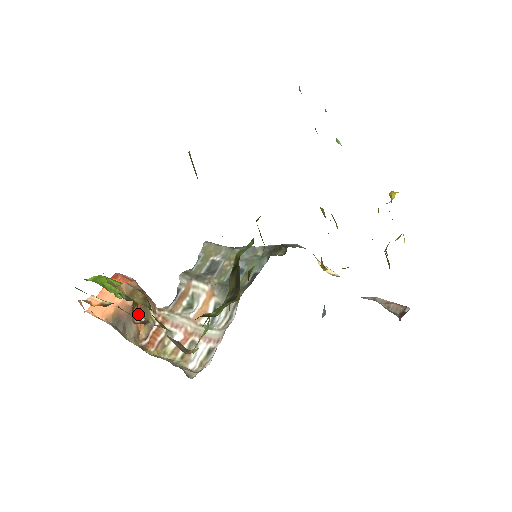
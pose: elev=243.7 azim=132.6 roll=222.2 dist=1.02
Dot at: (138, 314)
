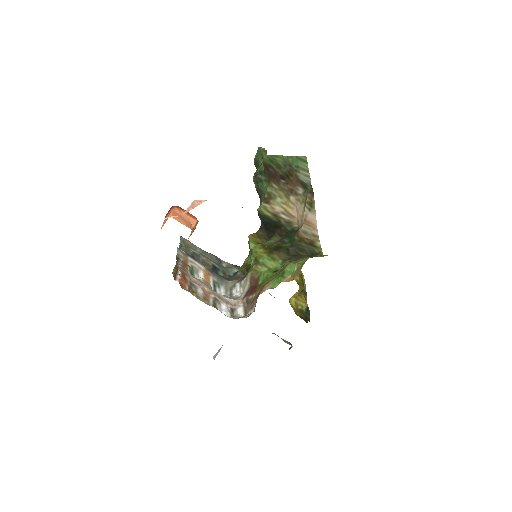
Dot at: occluded
